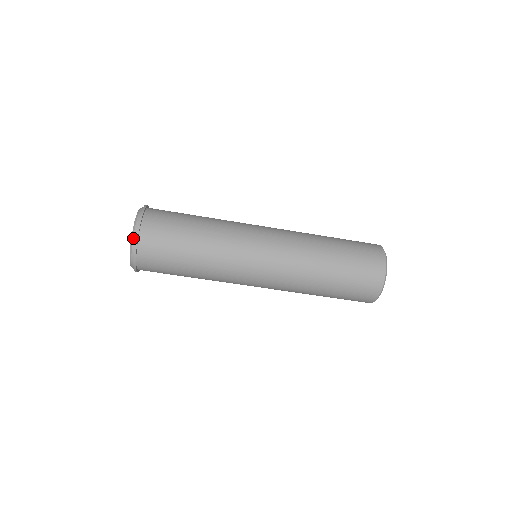
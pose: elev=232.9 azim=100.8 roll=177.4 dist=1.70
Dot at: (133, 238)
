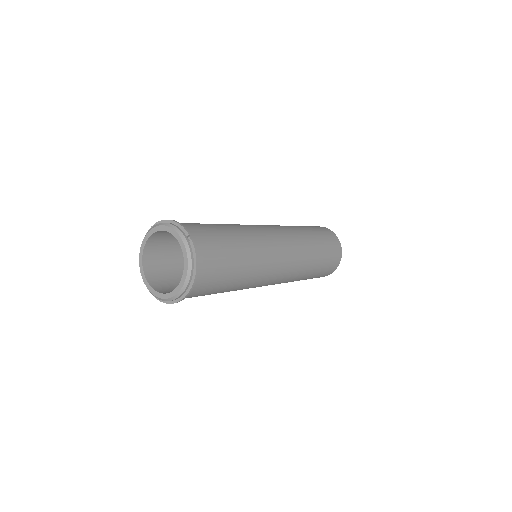
Dot at: (155, 297)
